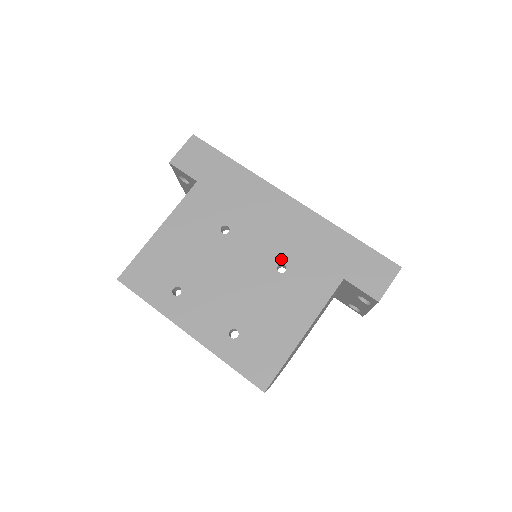
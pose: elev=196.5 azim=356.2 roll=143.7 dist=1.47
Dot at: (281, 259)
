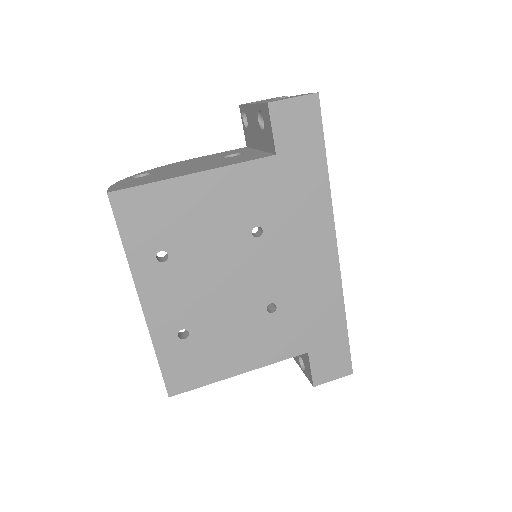
Dot at: (279, 300)
